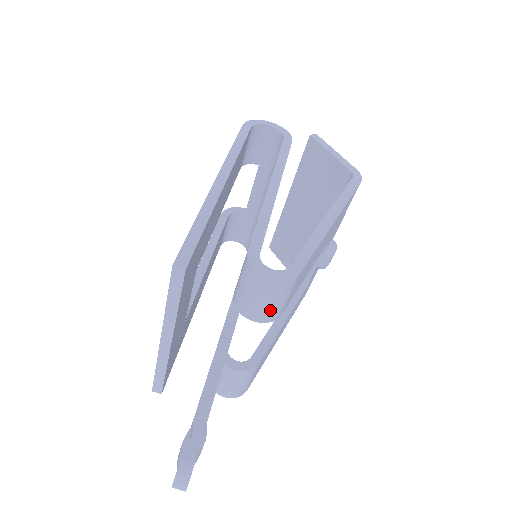
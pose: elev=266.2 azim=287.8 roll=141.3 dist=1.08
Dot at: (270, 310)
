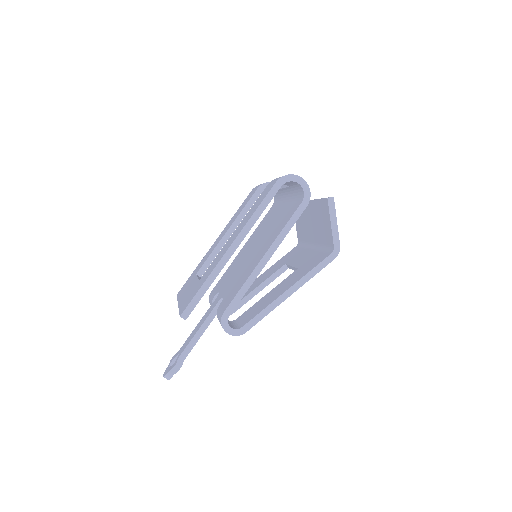
Dot at: occluded
